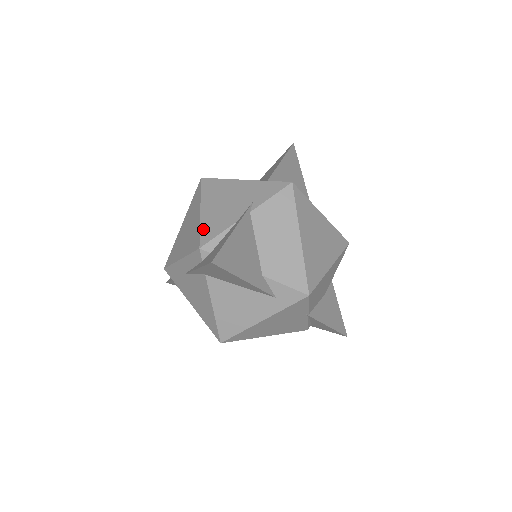
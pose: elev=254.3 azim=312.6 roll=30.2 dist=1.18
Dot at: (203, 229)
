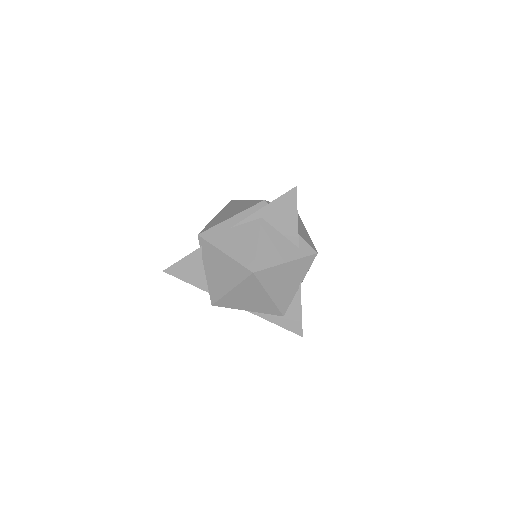
Dot at: occluded
